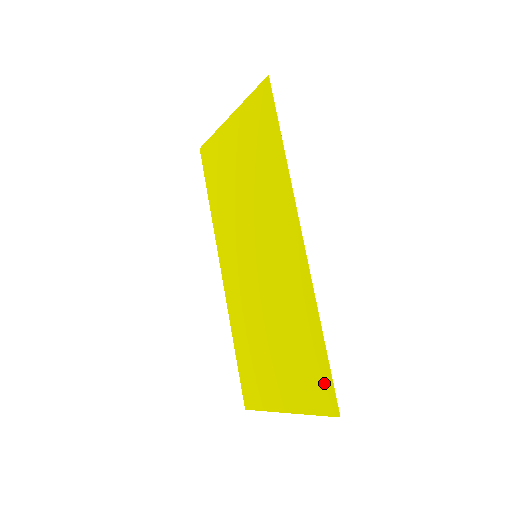
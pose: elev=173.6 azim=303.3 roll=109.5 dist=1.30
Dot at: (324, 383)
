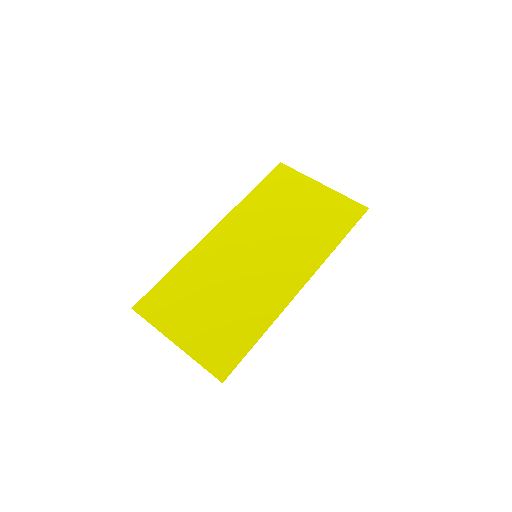
Dot at: (231, 359)
